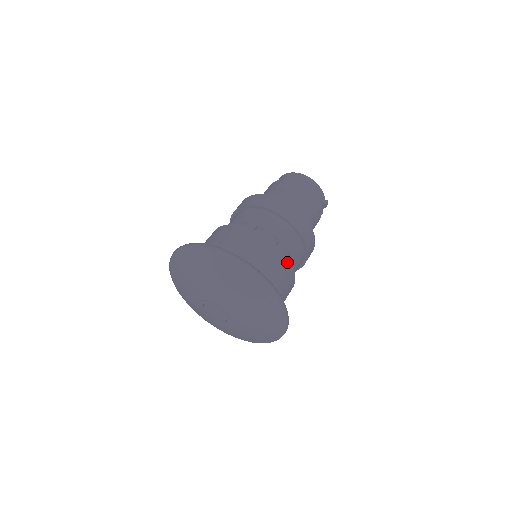
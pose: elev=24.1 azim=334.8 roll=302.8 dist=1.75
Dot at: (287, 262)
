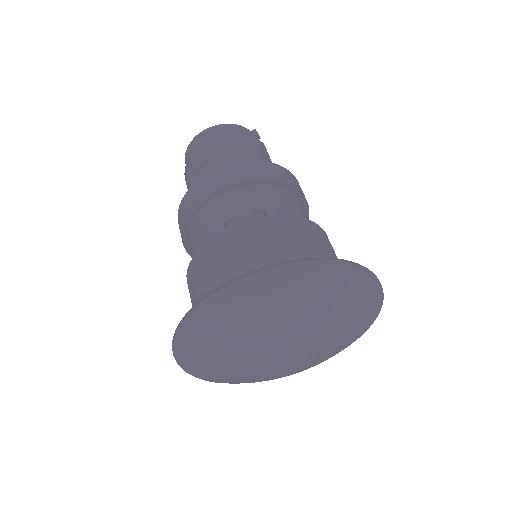
Dot at: (298, 221)
